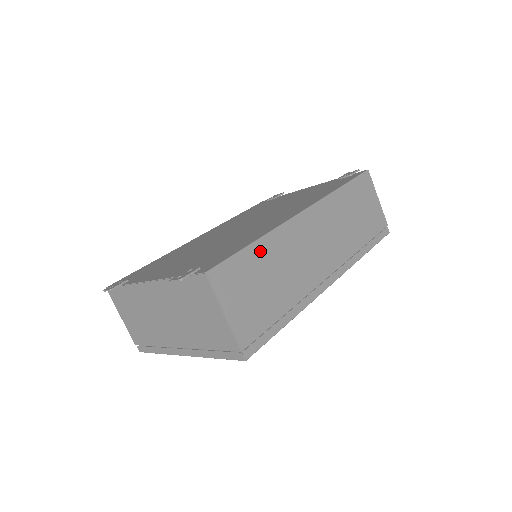
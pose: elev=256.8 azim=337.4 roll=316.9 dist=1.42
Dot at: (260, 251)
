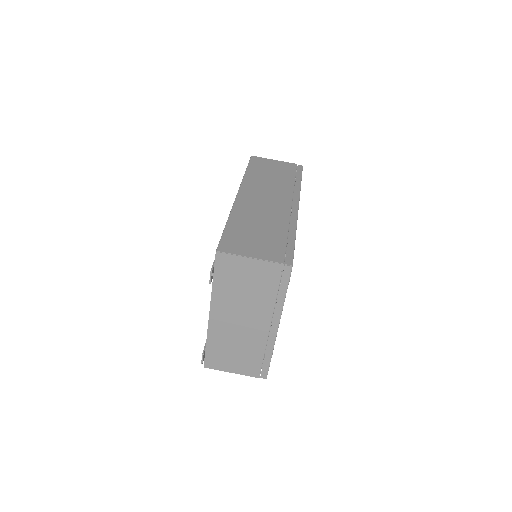
Dot at: (235, 224)
